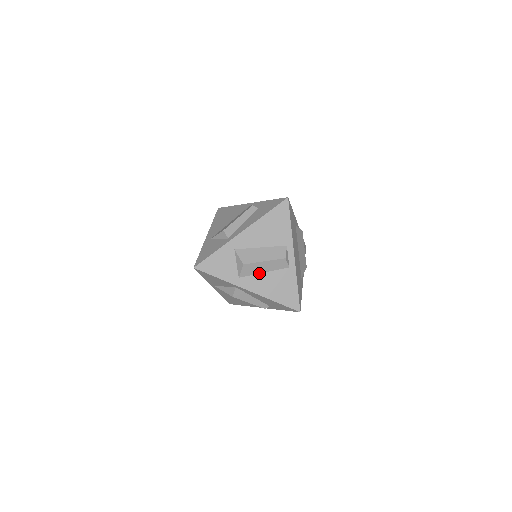
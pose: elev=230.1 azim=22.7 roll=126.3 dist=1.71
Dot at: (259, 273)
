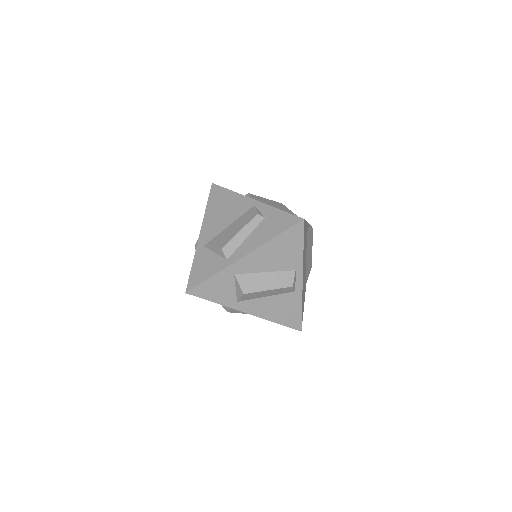
Dot at: (260, 297)
